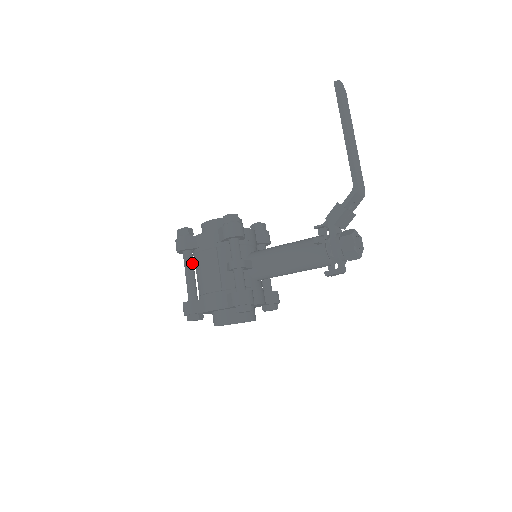
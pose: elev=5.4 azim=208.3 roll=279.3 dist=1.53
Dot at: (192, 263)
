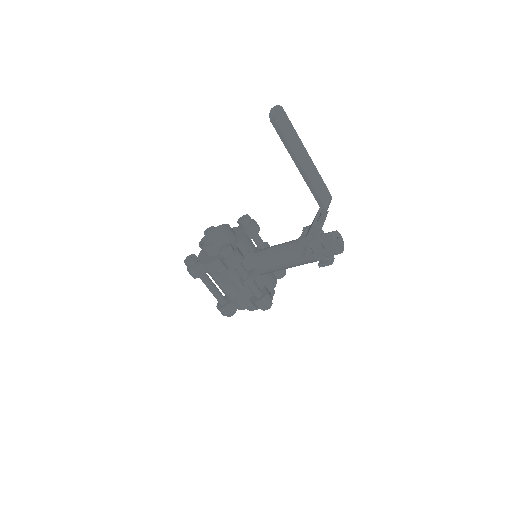
Dot at: (209, 280)
